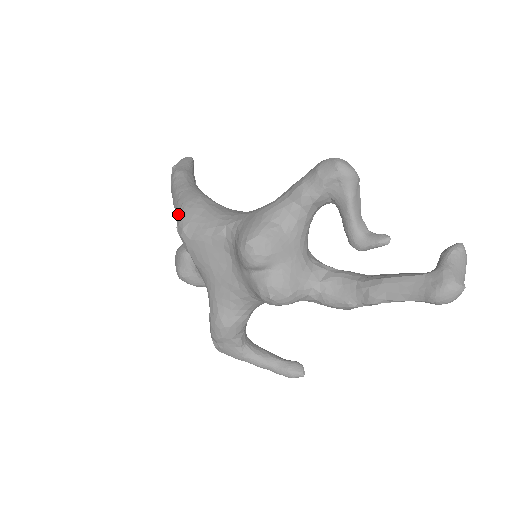
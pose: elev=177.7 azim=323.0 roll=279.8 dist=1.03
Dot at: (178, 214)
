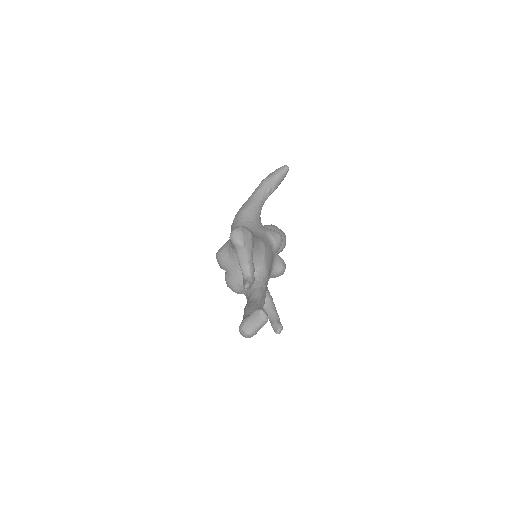
Dot at: occluded
